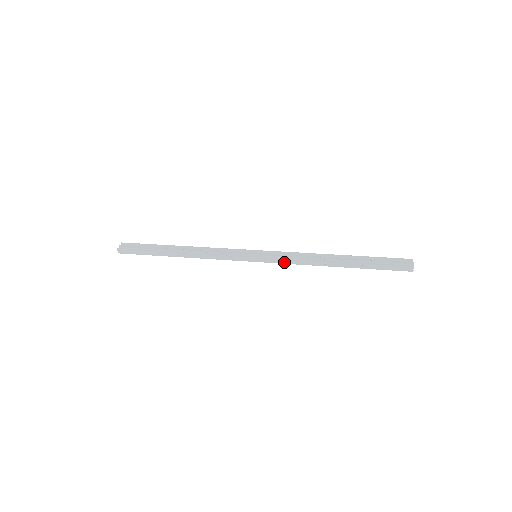
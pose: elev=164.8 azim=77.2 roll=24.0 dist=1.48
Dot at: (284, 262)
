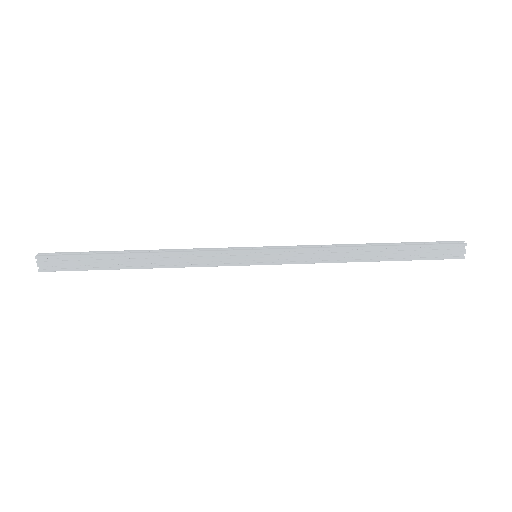
Dot at: (297, 262)
